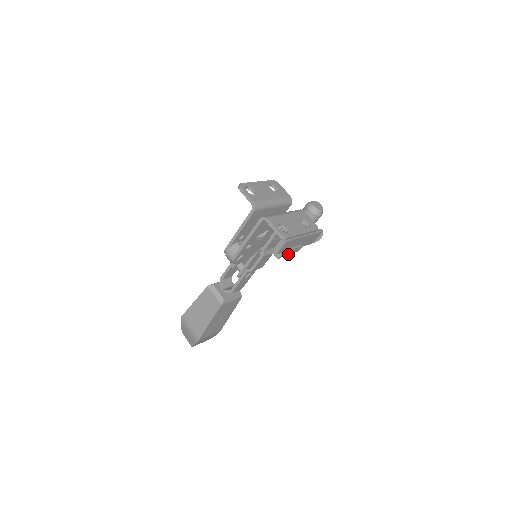
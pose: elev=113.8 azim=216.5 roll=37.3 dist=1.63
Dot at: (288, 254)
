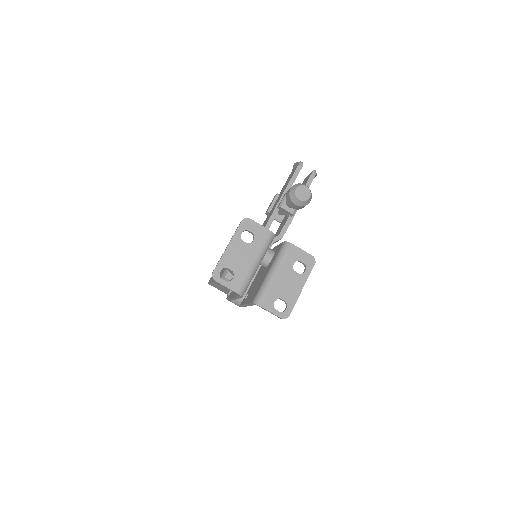
Dot at: occluded
